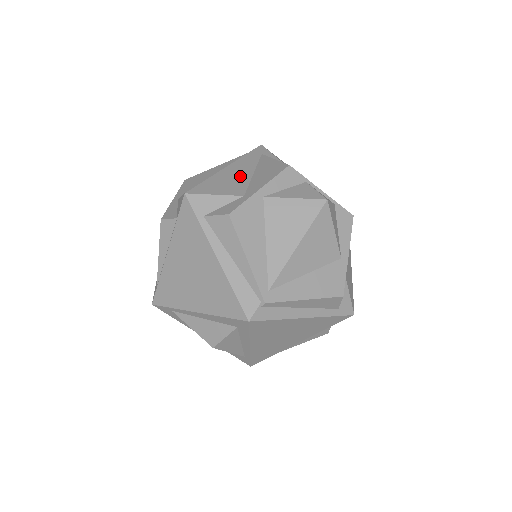
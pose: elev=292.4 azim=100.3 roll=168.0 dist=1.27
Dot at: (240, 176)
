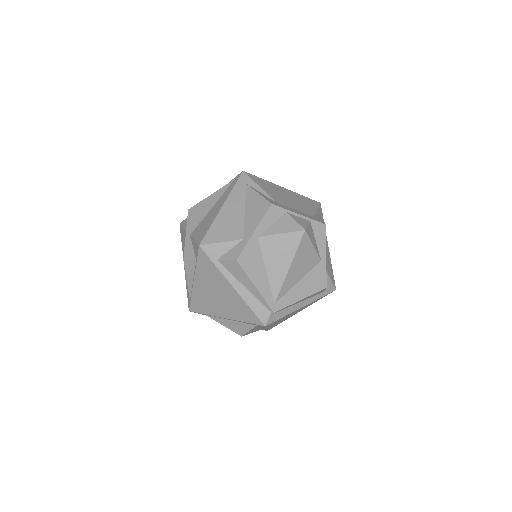
Dot at: (235, 216)
